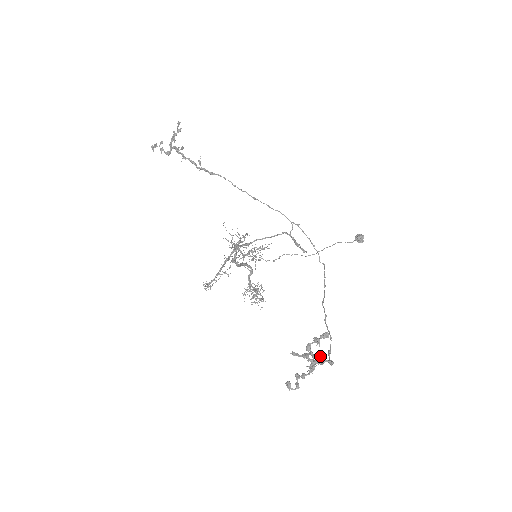
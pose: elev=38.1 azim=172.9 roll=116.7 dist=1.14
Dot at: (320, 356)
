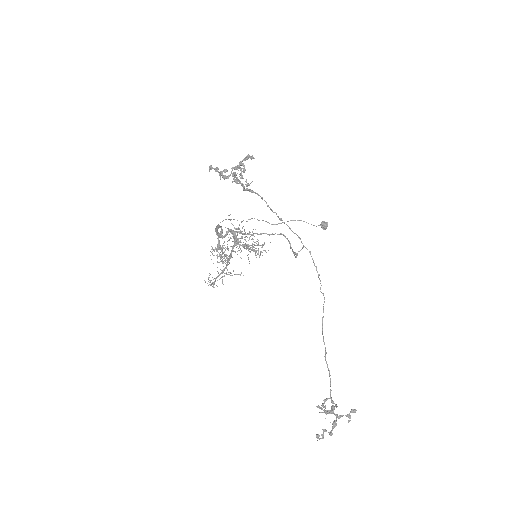
Dot at: occluded
